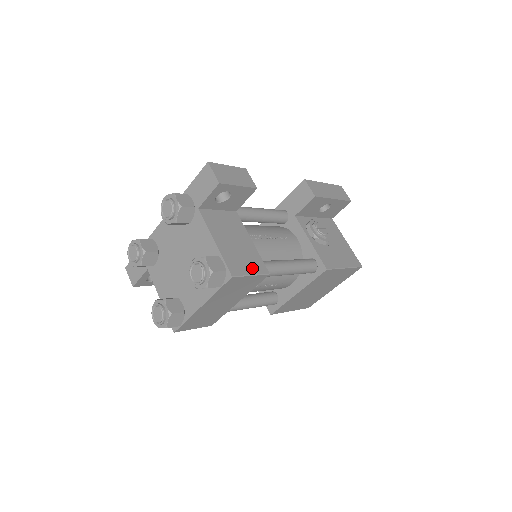
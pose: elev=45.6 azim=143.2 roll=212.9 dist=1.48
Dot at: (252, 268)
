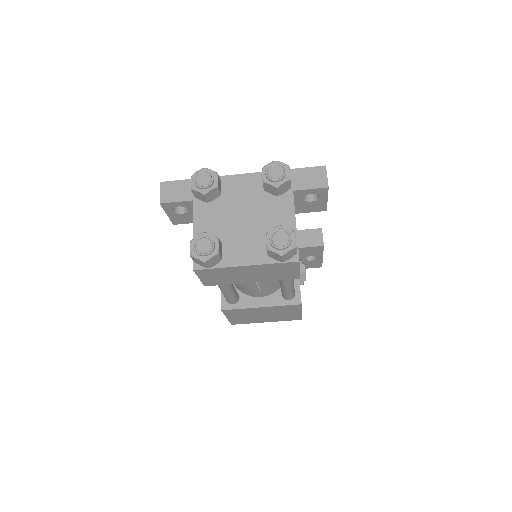
Dot at: occluded
